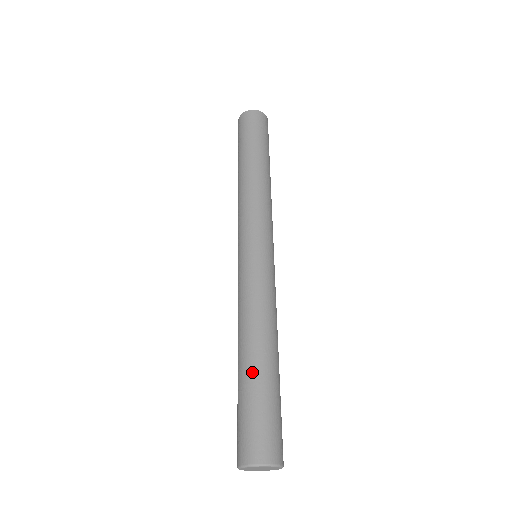
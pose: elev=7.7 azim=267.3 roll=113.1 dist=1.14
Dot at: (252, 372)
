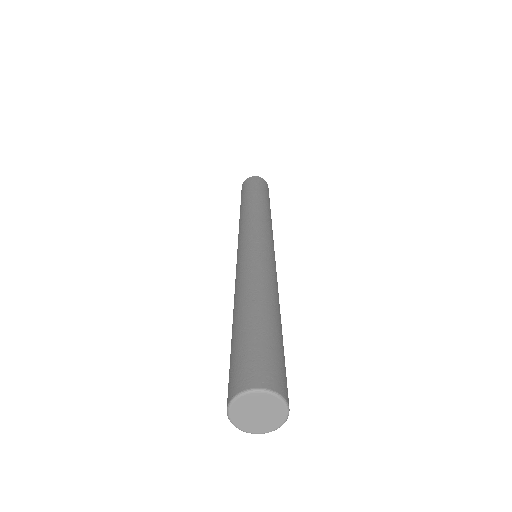
Dot at: (258, 315)
